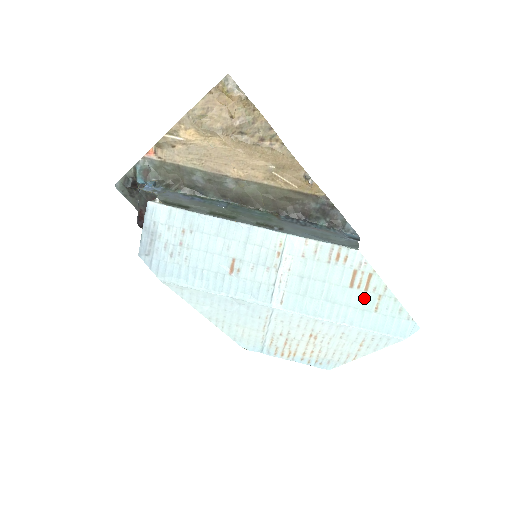
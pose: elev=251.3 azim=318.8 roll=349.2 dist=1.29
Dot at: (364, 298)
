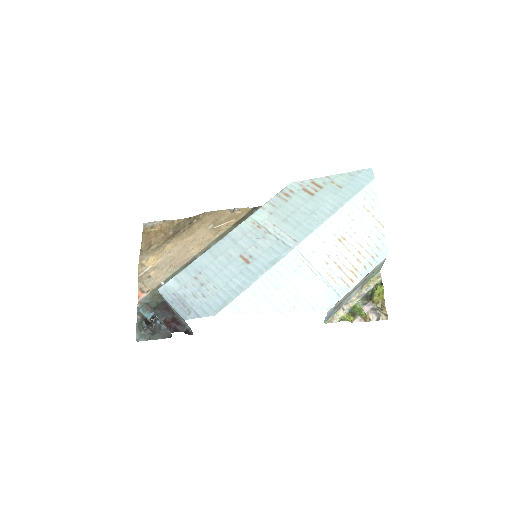
Dot at: (327, 191)
